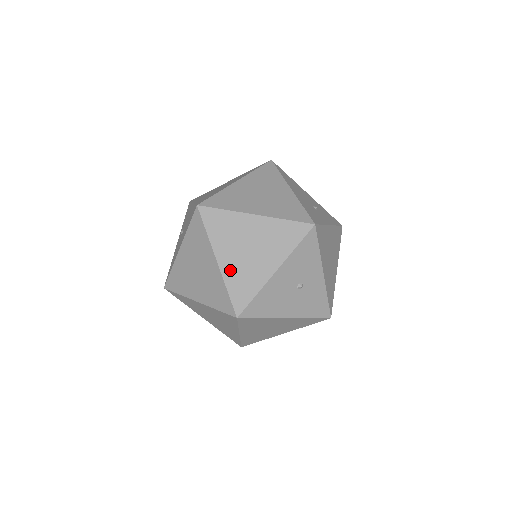
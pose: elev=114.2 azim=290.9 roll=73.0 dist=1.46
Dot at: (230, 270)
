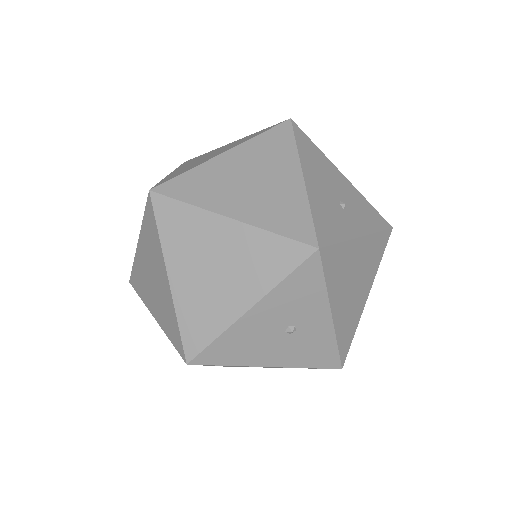
Dot at: (184, 295)
